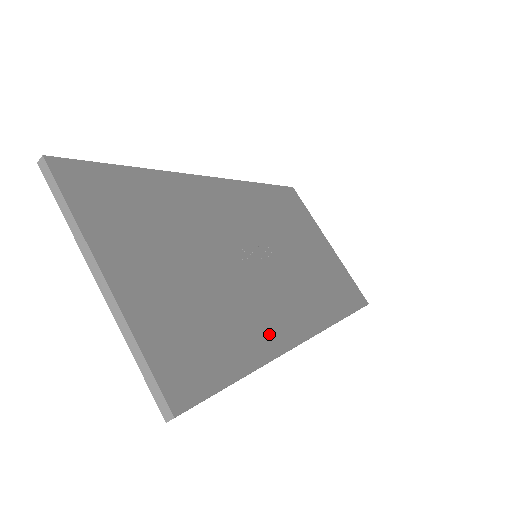
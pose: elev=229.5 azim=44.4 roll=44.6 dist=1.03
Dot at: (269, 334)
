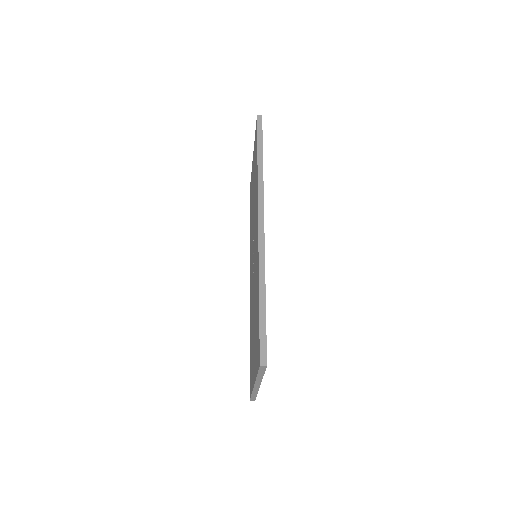
Dot at: occluded
